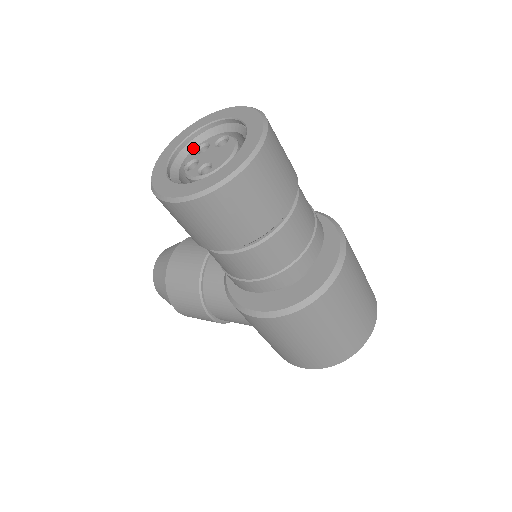
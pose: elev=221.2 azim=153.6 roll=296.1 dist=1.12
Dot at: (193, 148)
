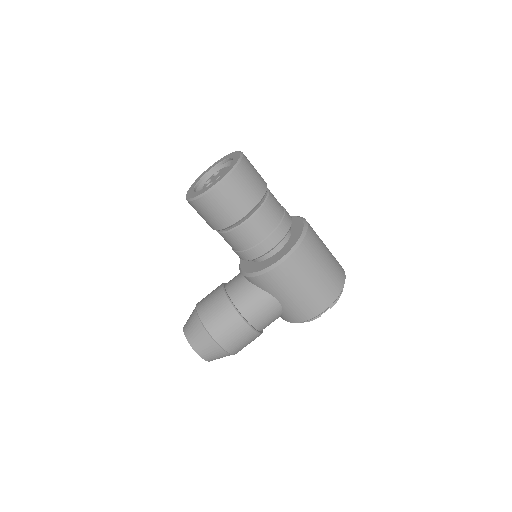
Dot at: (201, 189)
